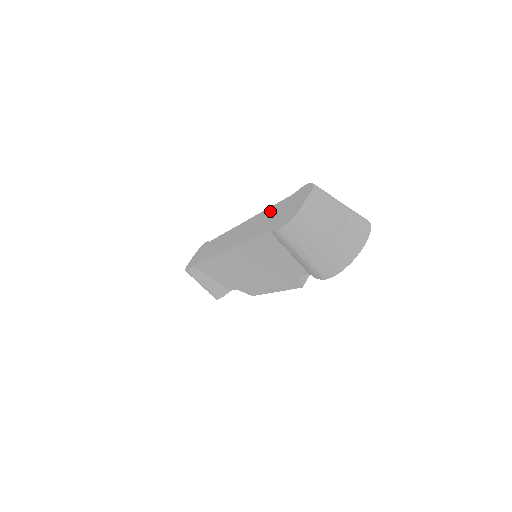
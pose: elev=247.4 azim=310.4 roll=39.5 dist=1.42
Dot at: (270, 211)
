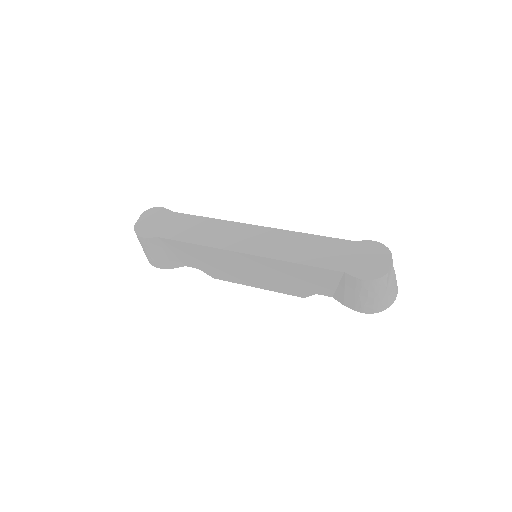
Dot at: (321, 242)
